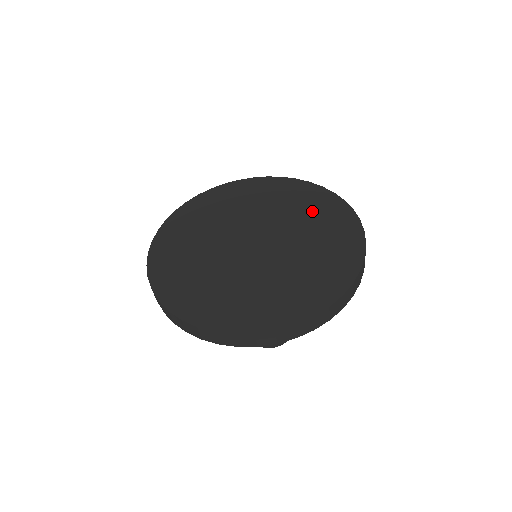
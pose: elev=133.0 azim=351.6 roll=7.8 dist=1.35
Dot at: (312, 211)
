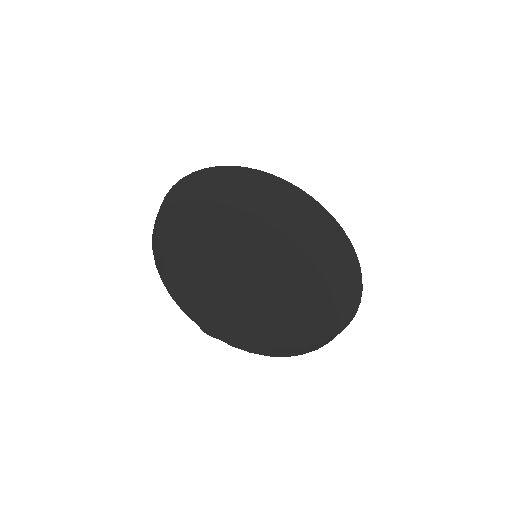
Dot at: (303, 214)
